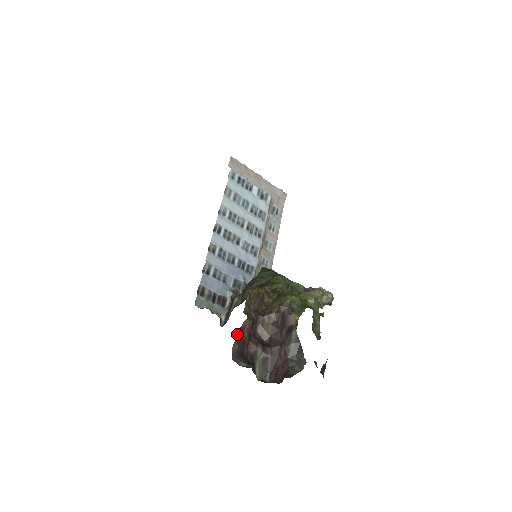
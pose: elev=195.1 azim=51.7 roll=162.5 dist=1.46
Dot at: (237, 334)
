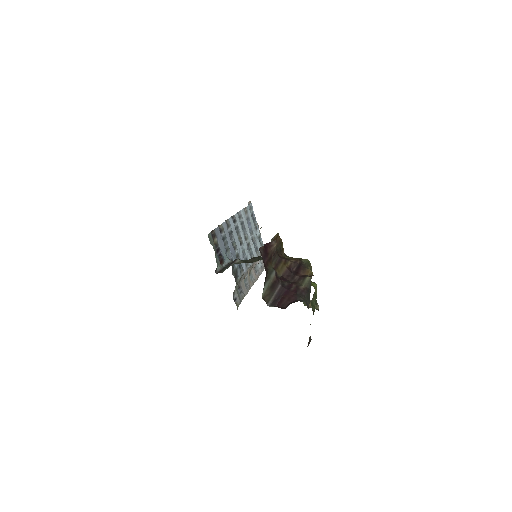
Dot at: (265, 245)
